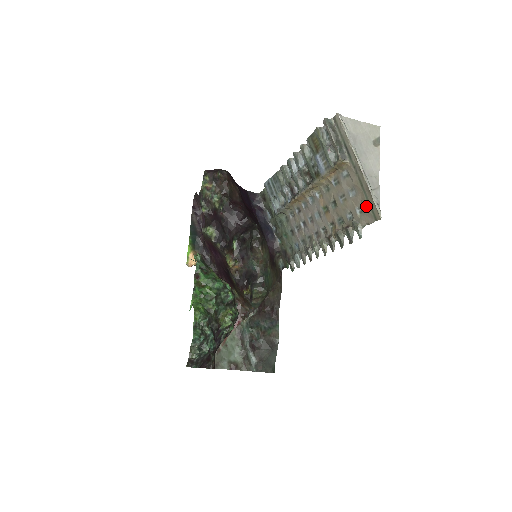
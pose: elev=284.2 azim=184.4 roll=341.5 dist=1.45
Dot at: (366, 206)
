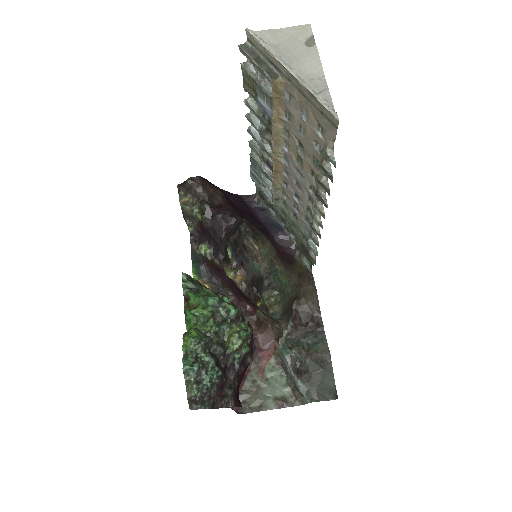
Dot at: (320, 118)
